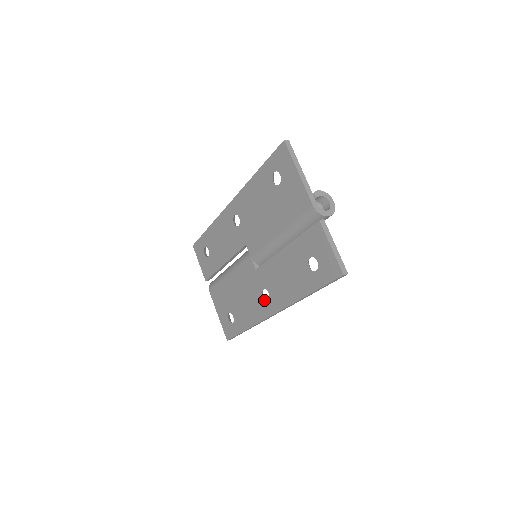
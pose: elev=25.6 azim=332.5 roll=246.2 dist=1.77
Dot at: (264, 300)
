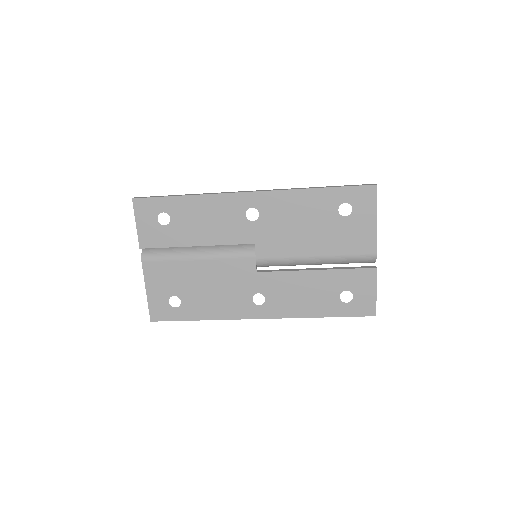
Dot at: (253, 303)
